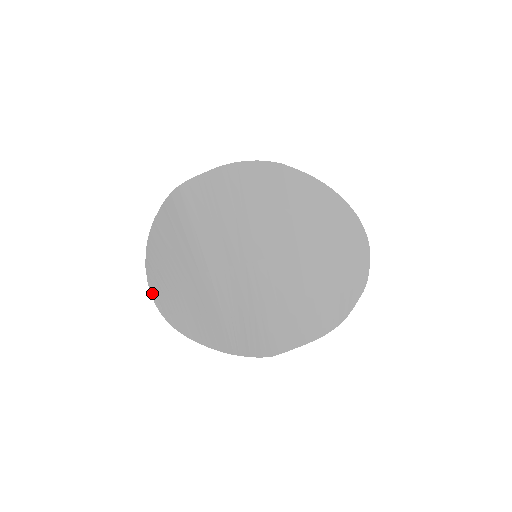
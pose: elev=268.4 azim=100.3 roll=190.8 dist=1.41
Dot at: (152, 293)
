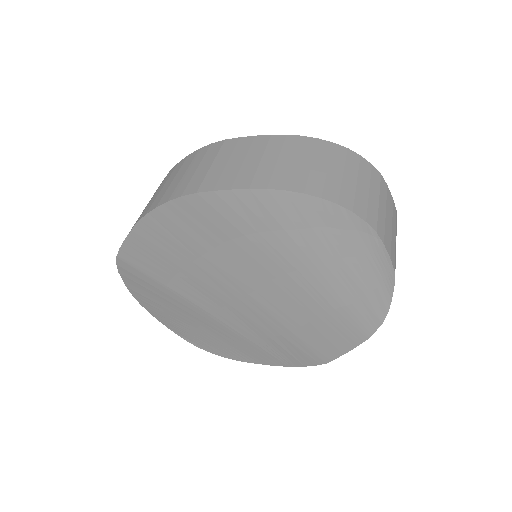
Dot at: (180, 336)
